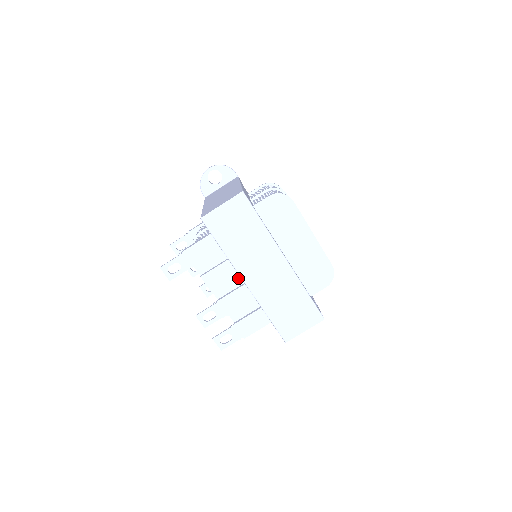
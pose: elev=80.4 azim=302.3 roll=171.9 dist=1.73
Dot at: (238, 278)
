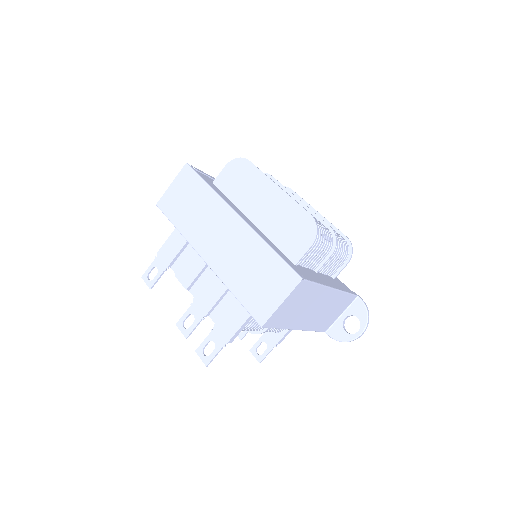
Dot at: occluded
